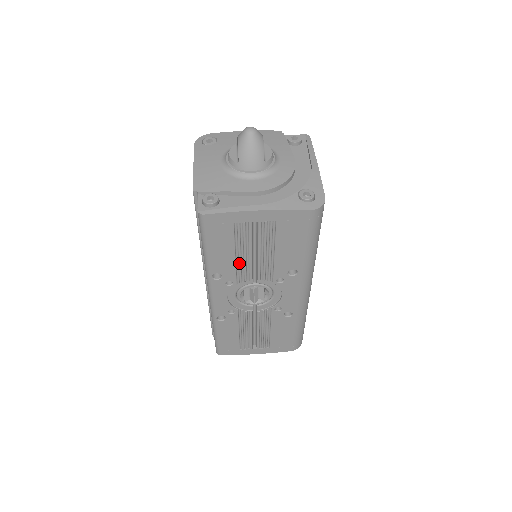
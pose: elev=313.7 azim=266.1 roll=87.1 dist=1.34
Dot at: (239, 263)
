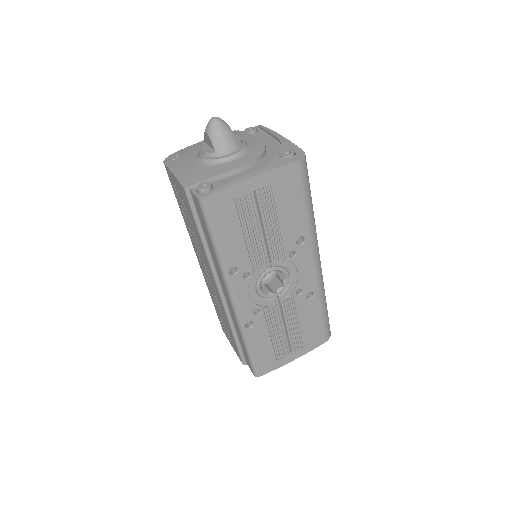
Dot at: (250, 247)
